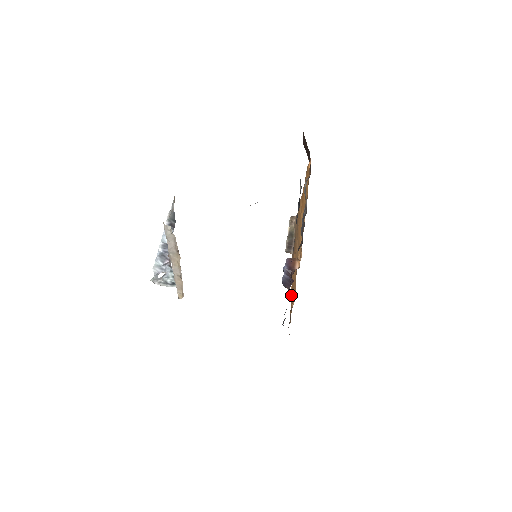
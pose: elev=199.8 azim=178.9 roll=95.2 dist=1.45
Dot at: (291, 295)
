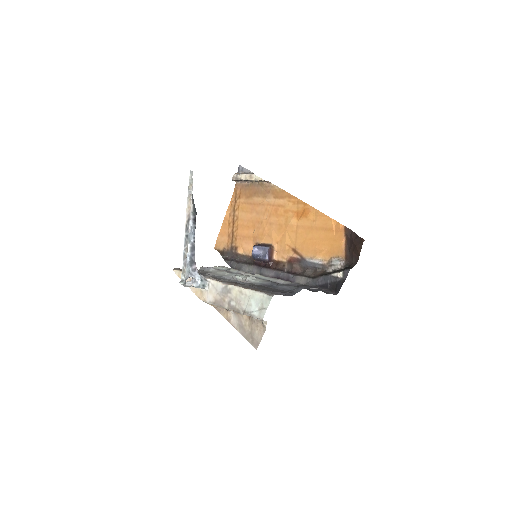
Dot at: (229, 225)
